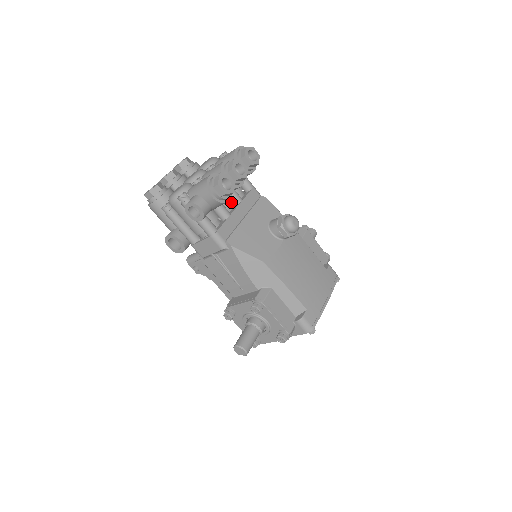
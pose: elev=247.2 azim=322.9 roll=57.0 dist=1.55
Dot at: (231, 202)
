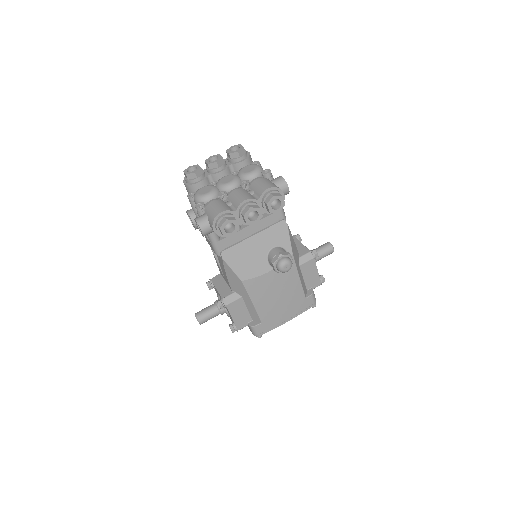
Dot at: occluded
